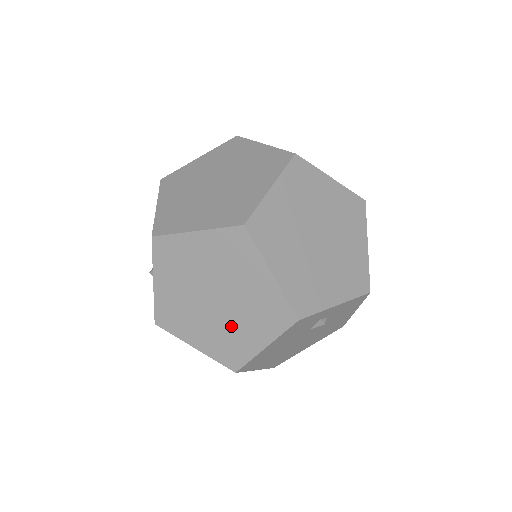
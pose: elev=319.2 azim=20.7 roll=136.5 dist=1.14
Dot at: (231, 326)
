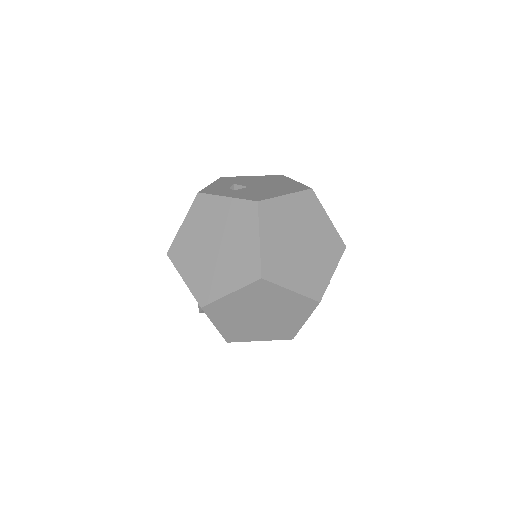
Dot at: (278, 322)
